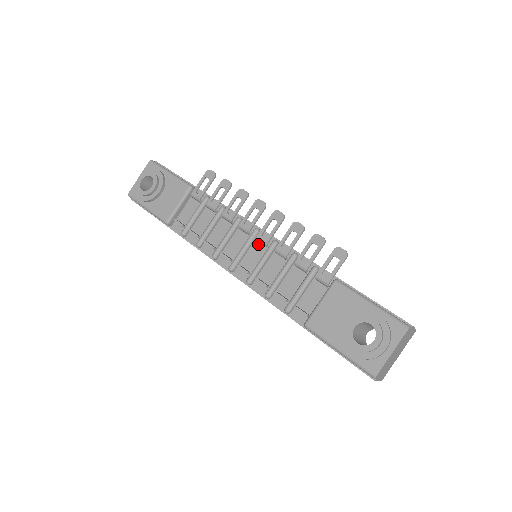
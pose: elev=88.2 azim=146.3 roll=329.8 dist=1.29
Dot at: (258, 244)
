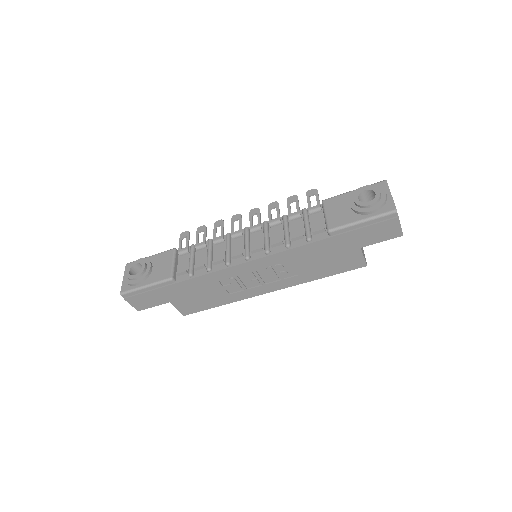
Dot at: (254, 234)
